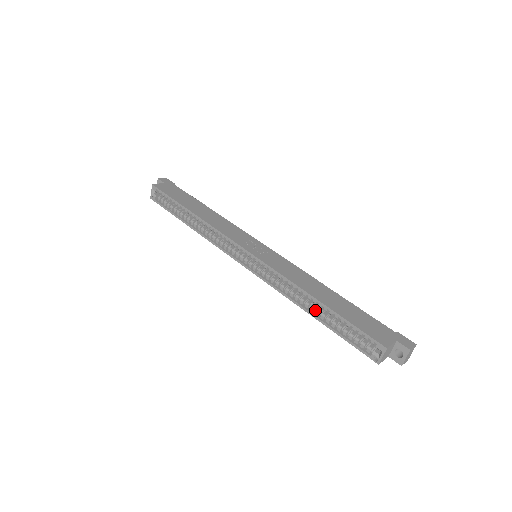
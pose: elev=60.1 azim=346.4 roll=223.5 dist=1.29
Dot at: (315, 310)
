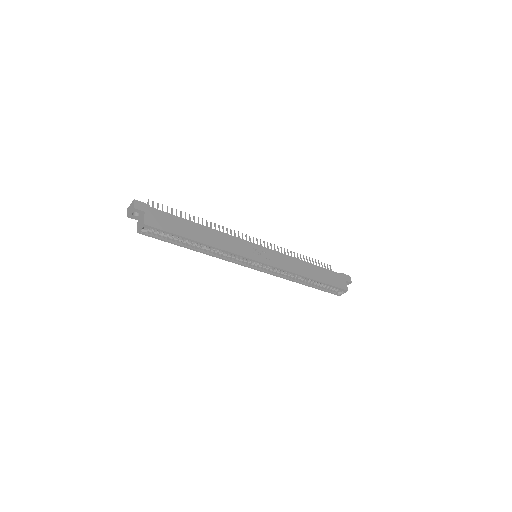
Dot at: (306, 281)
